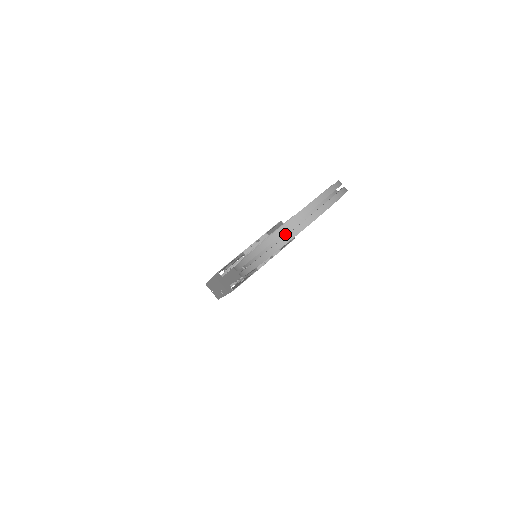
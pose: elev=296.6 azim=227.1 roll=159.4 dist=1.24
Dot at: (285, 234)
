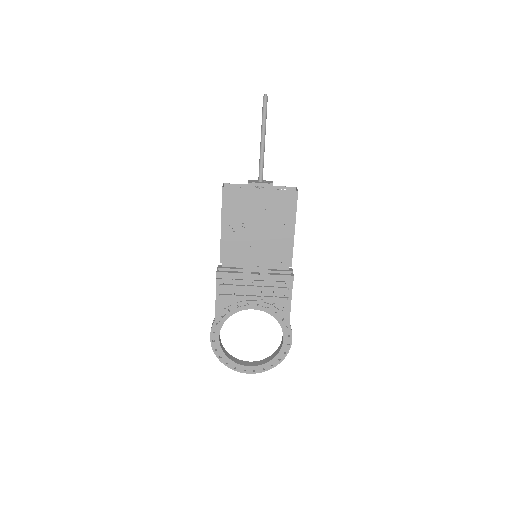
Dot at: (233, 363)
